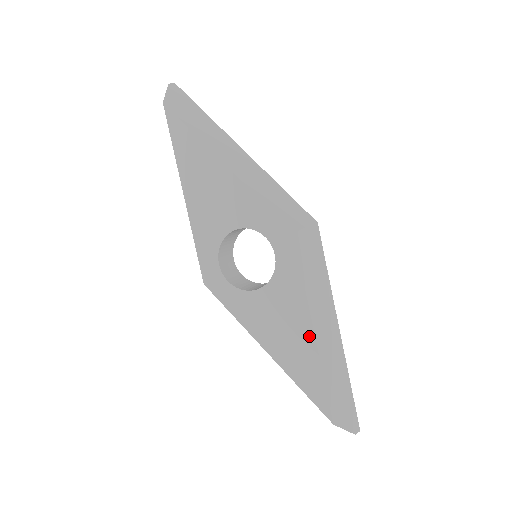
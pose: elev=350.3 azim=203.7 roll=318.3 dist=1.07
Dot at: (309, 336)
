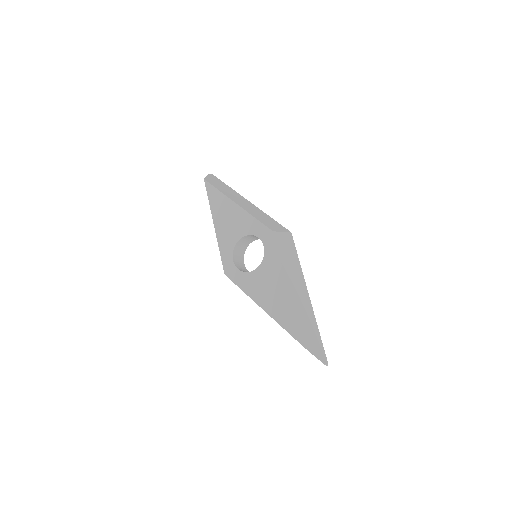
Dot at: (285, 291)
